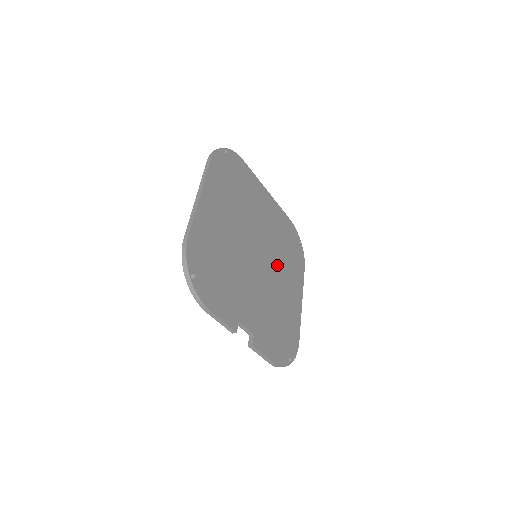
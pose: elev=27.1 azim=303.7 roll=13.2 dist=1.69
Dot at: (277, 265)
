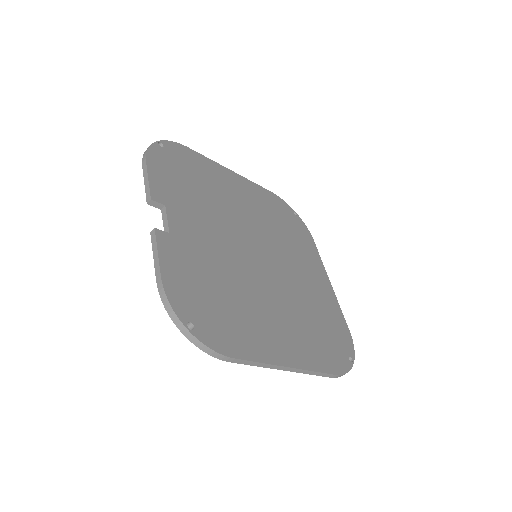
Dot at: (281, 297)
